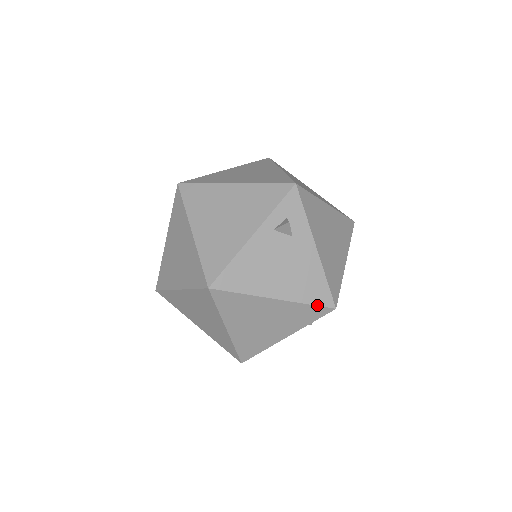
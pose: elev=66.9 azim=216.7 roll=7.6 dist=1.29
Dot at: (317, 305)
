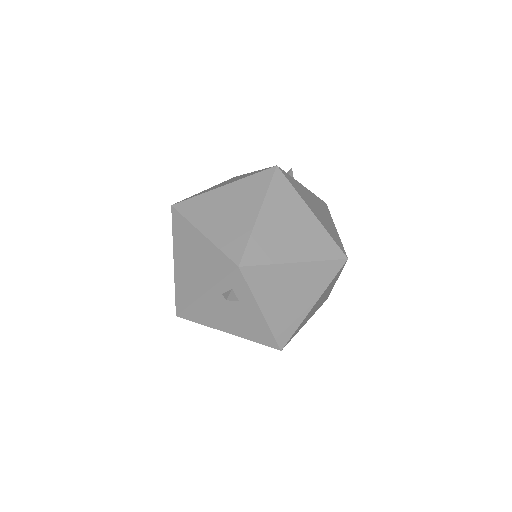
Dot at: occluded
